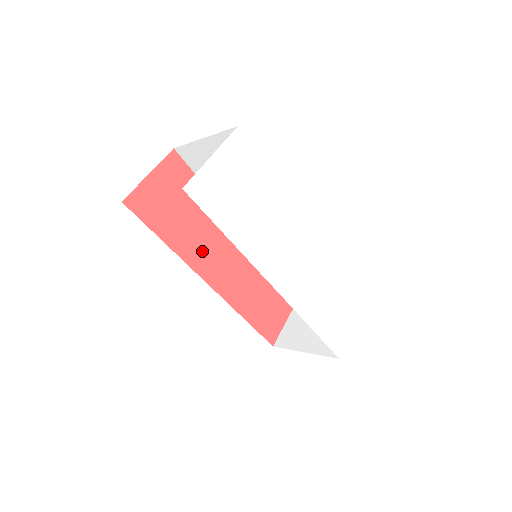
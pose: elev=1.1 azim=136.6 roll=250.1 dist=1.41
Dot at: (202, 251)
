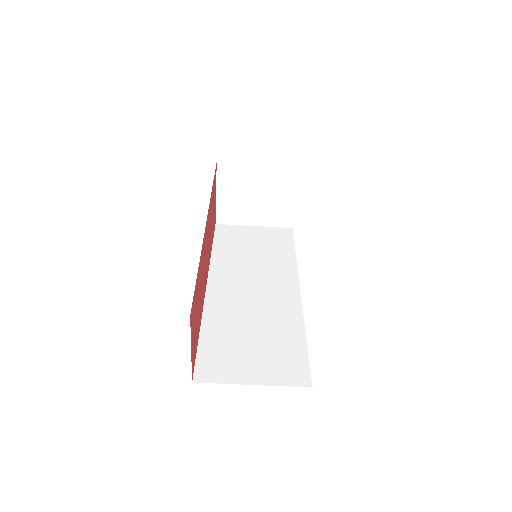
Dot at: (209, 225)
